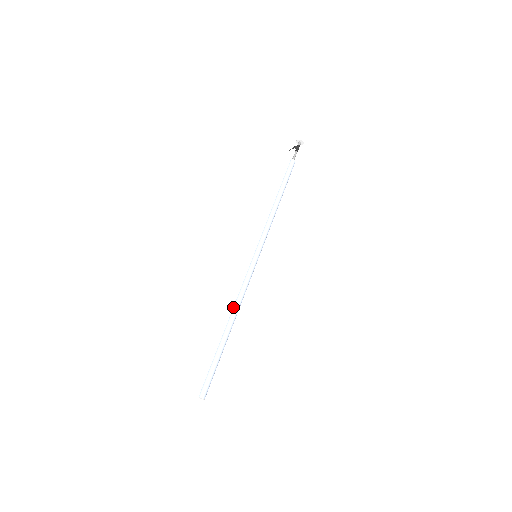
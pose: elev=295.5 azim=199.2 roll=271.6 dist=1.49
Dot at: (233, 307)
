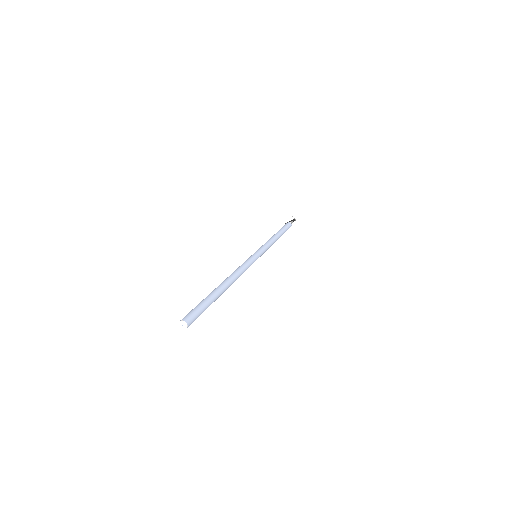
Dot at: occluded
